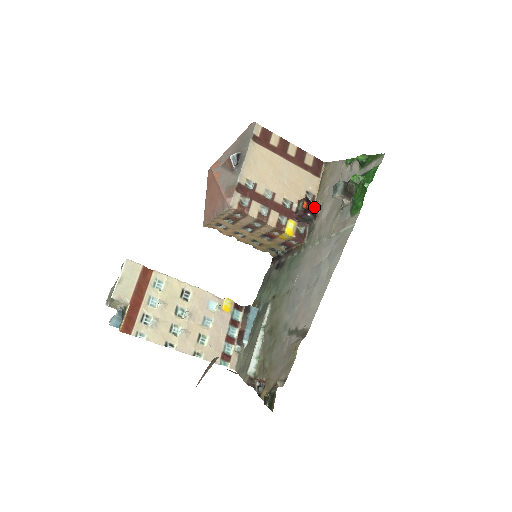
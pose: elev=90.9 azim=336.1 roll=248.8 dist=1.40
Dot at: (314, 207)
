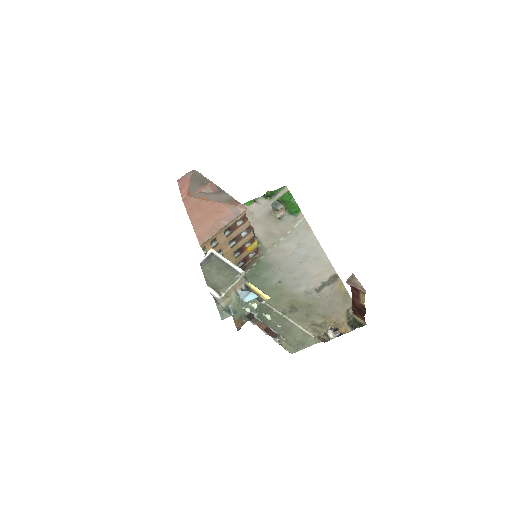
Dot at: occluded
